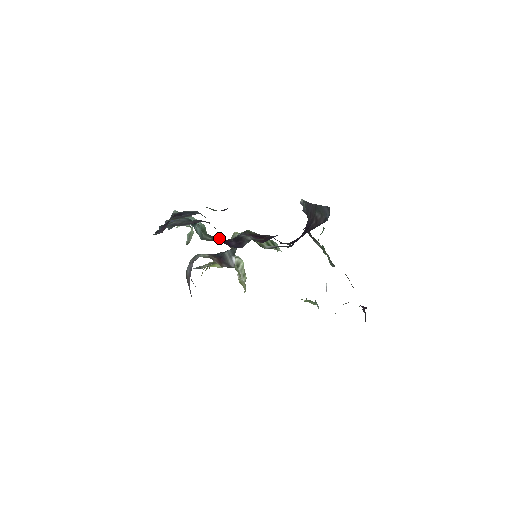
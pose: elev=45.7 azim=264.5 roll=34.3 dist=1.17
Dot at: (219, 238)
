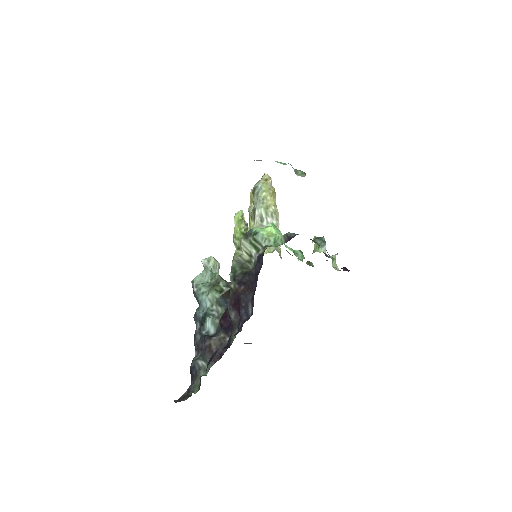
Dot at: (221, 322)
